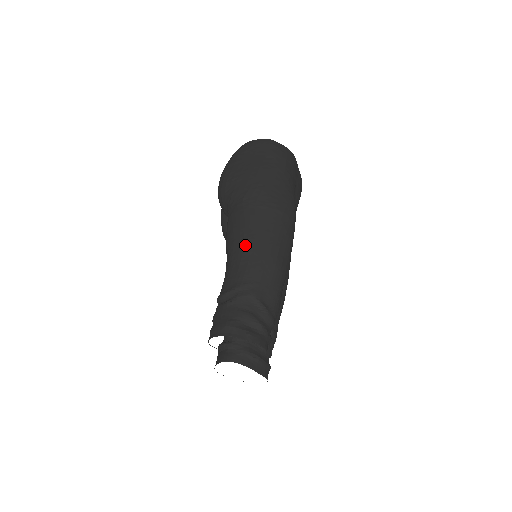
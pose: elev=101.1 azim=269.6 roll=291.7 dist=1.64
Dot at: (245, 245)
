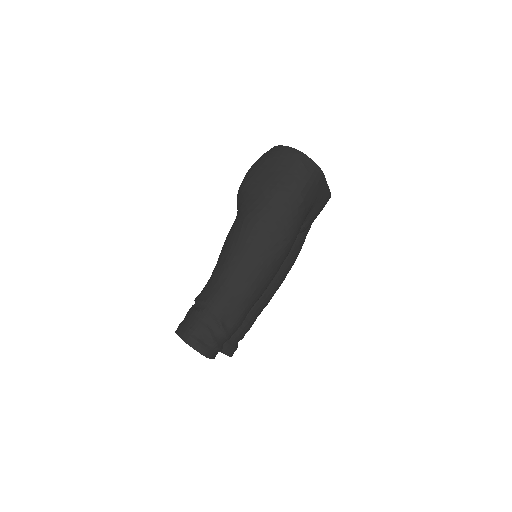
Dot at: (227, 266)
